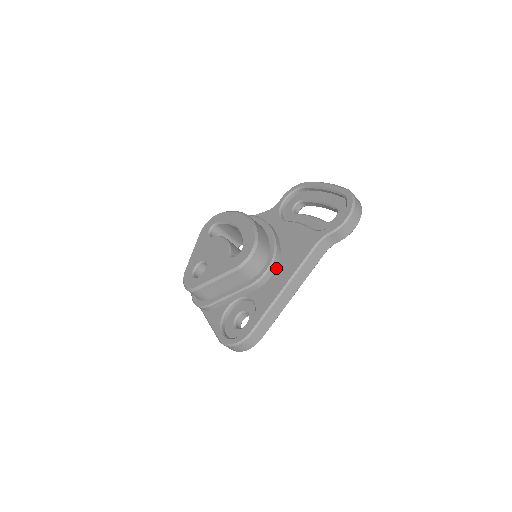
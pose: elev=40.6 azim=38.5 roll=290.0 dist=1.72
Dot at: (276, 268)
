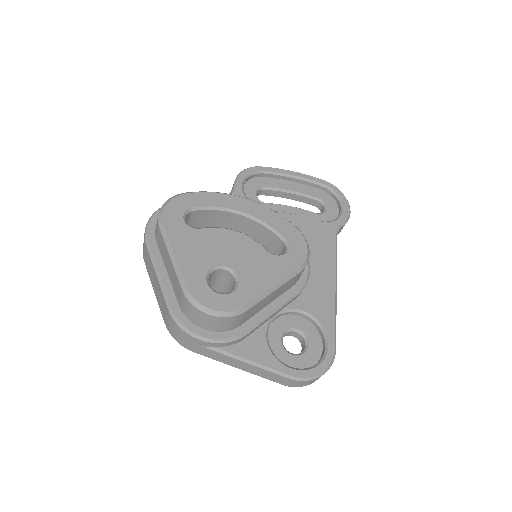
Dot at: occluded
